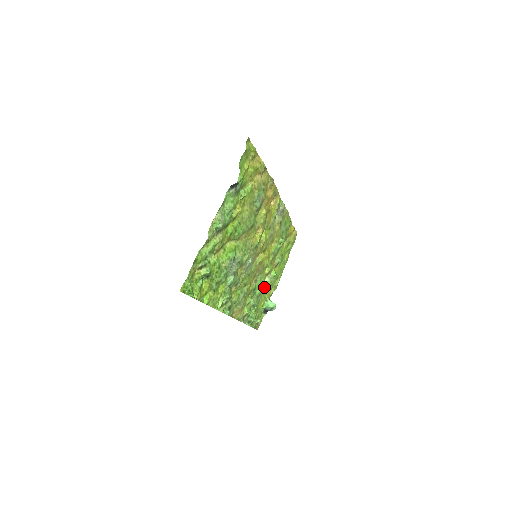
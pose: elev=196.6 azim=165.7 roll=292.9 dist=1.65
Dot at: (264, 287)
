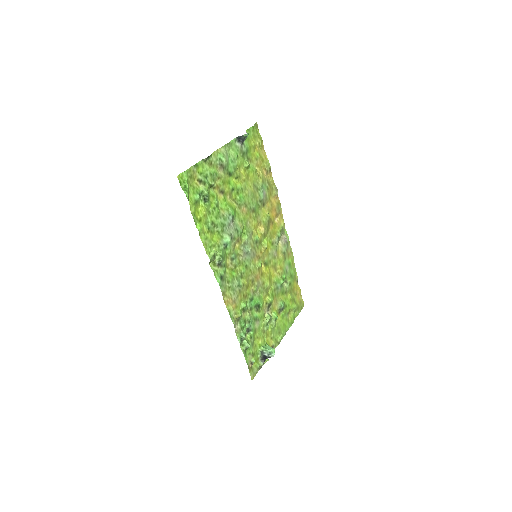
Dot at: (263, 320)
